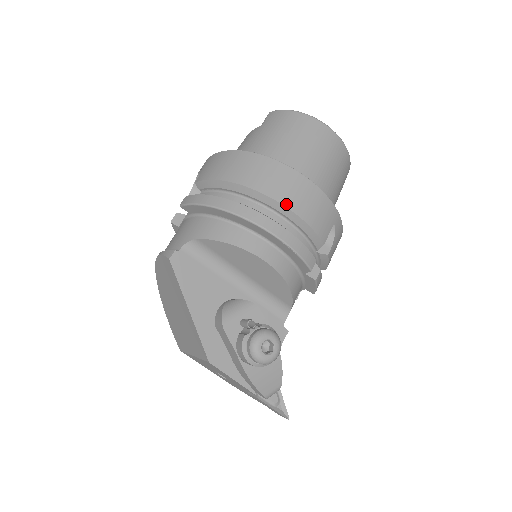
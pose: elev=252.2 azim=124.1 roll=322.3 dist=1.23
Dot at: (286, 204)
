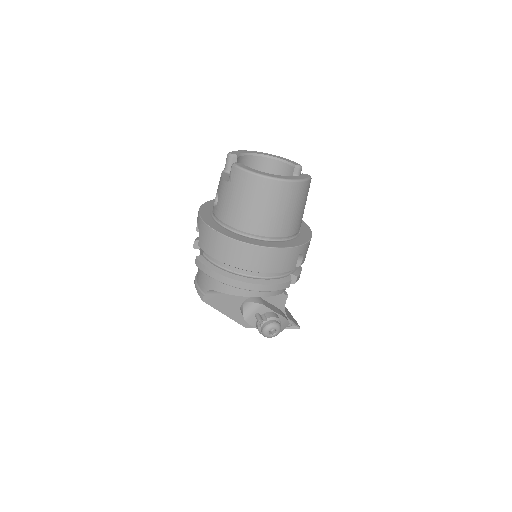
Dot at: (260, 271)
